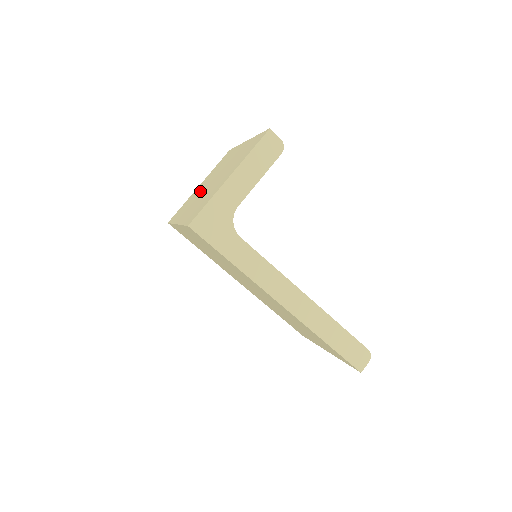
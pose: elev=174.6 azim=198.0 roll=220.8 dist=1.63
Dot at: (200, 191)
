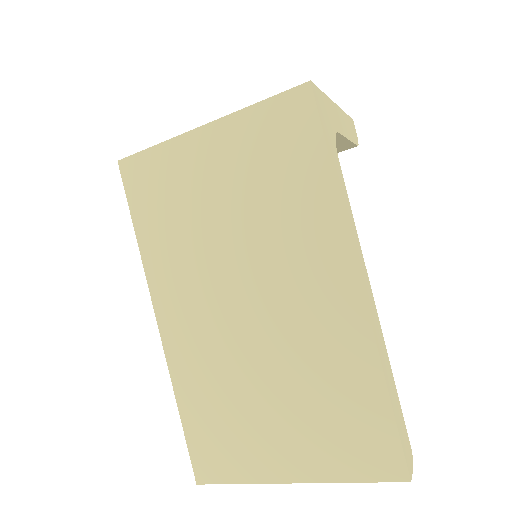
Dot at: occluded
